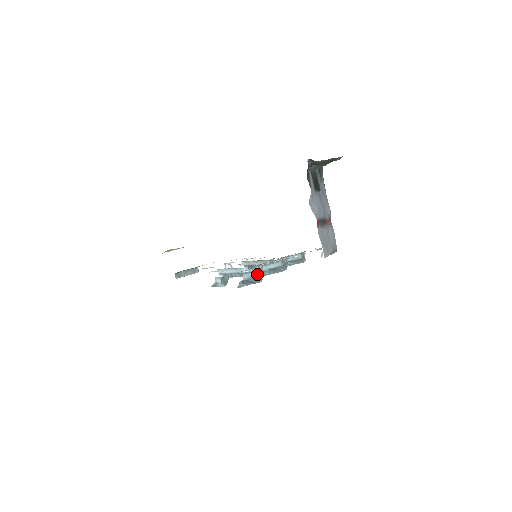
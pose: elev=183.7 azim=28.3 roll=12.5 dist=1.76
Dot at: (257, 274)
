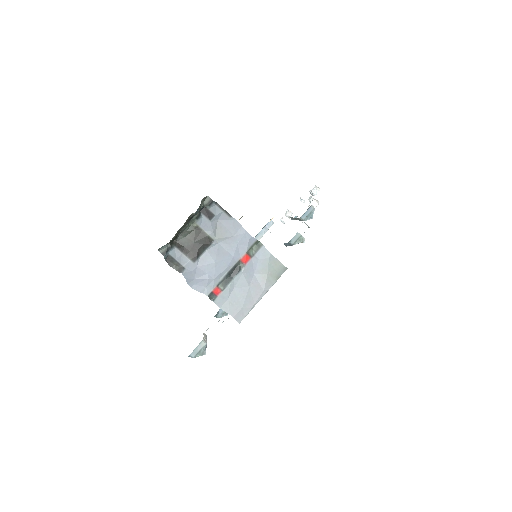
Dot at: (195, 355)
